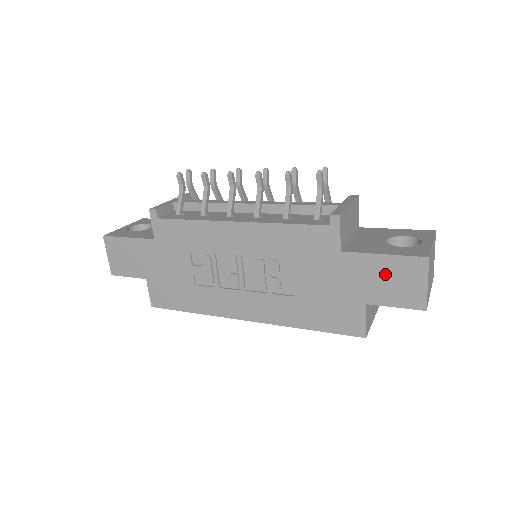
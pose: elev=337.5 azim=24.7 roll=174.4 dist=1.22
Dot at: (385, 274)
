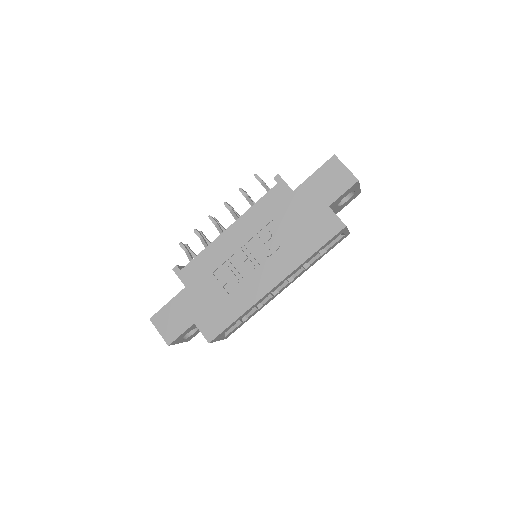
Dot at: (323, 181)
